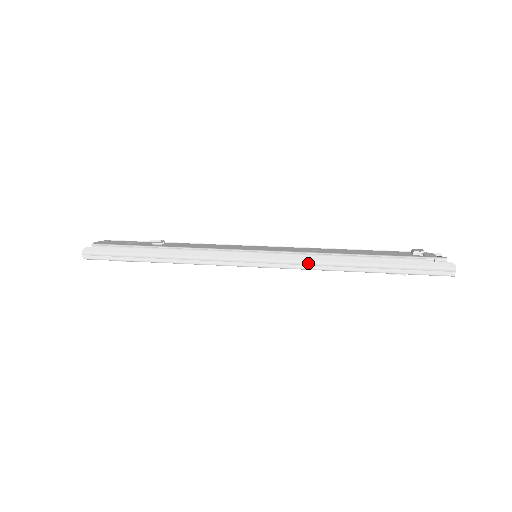
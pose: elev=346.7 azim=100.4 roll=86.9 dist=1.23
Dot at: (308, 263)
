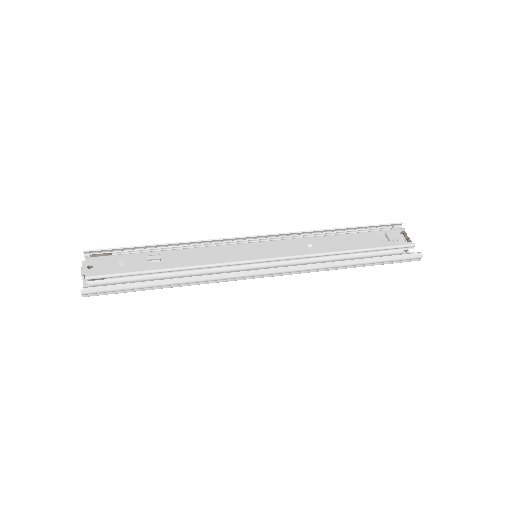
Dot at: (312, 269)
